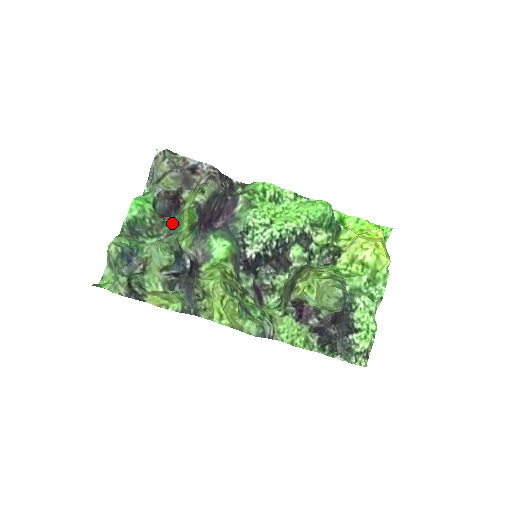
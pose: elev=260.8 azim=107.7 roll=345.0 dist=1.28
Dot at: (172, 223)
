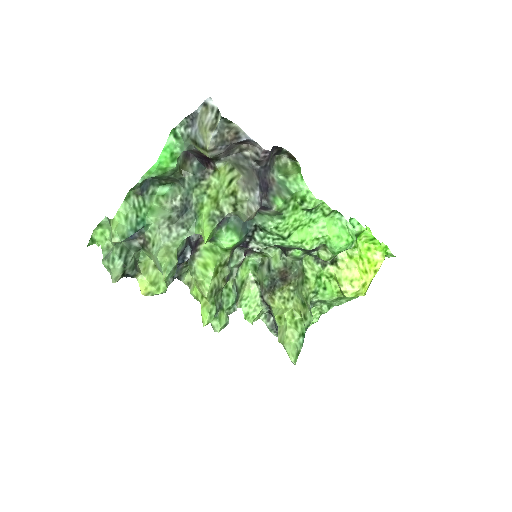
Dot at: (190, 198)
